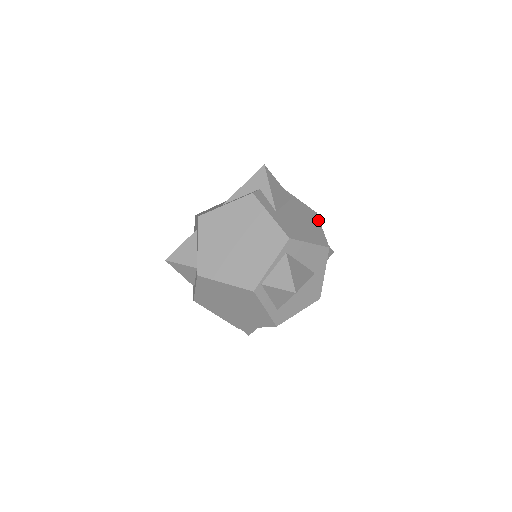
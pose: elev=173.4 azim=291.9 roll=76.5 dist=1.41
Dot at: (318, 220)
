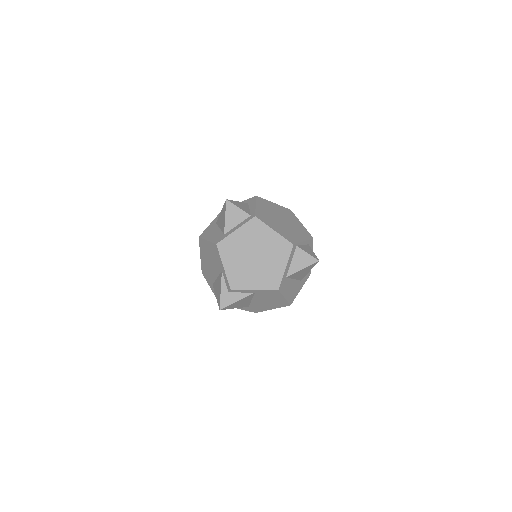
Dot at: occluded
